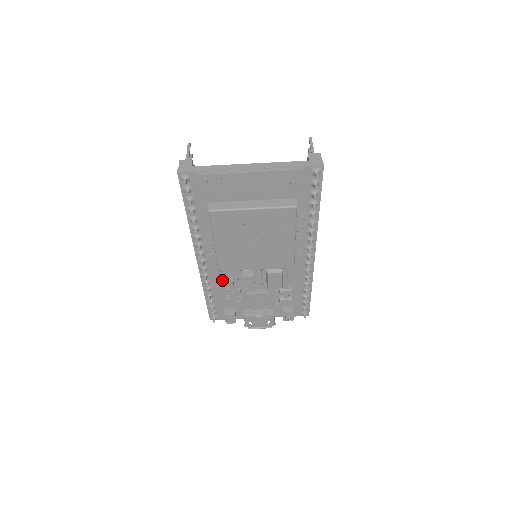
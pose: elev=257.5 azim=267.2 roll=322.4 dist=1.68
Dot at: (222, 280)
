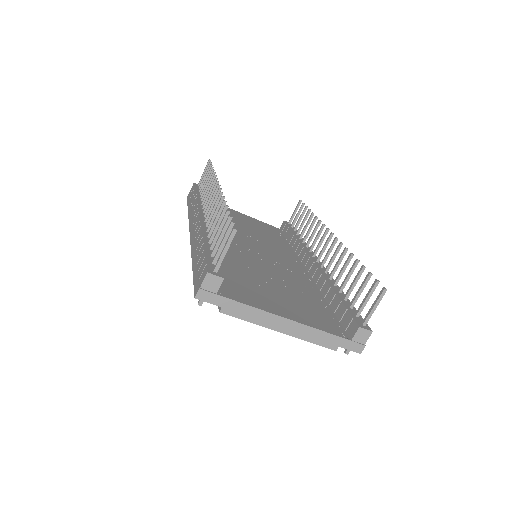
Dot at: occluded
